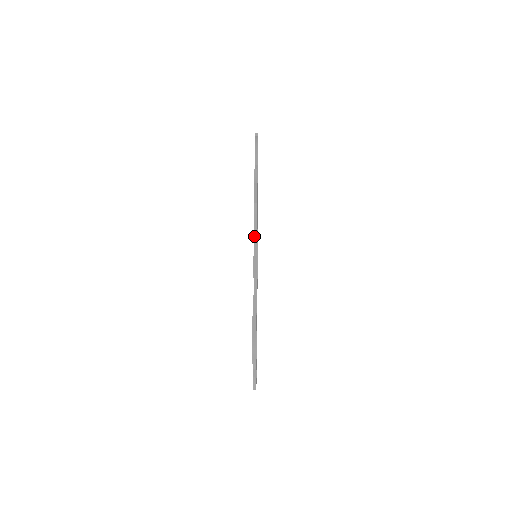
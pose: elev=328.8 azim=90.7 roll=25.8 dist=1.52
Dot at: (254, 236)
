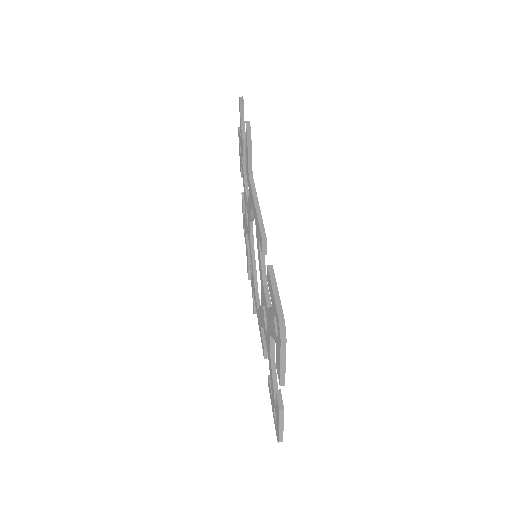
Dot at: (255, 204)
